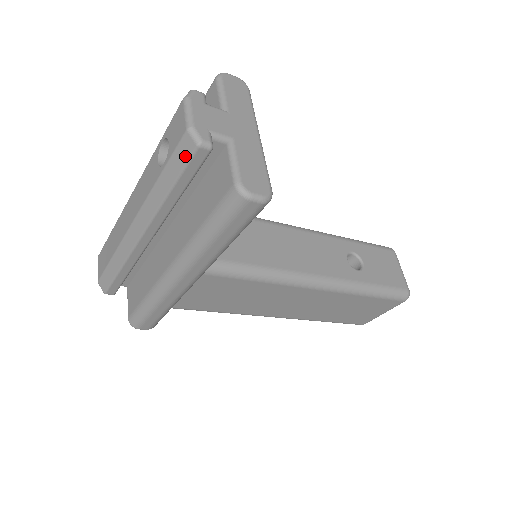
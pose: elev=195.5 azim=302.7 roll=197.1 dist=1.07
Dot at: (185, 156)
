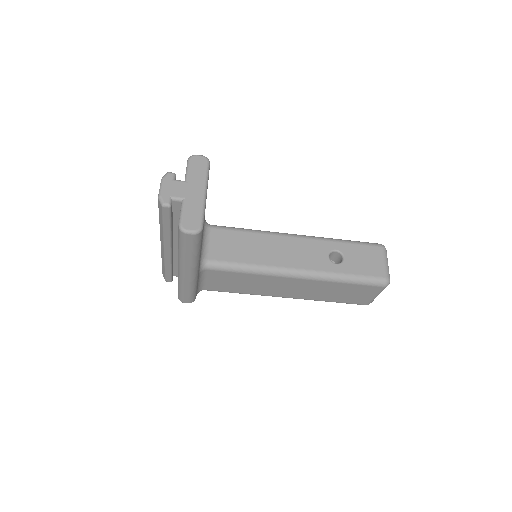
Dot at: (161, 211)
